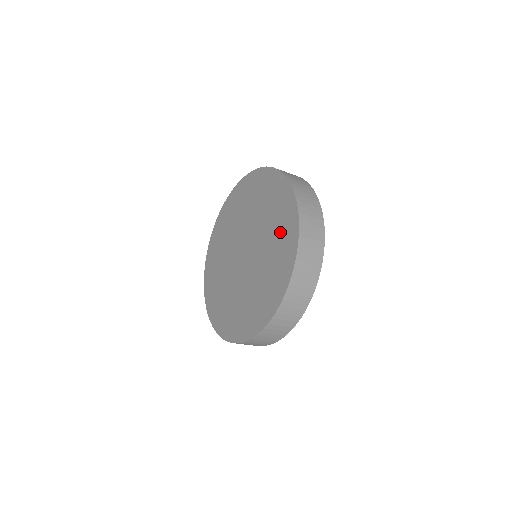
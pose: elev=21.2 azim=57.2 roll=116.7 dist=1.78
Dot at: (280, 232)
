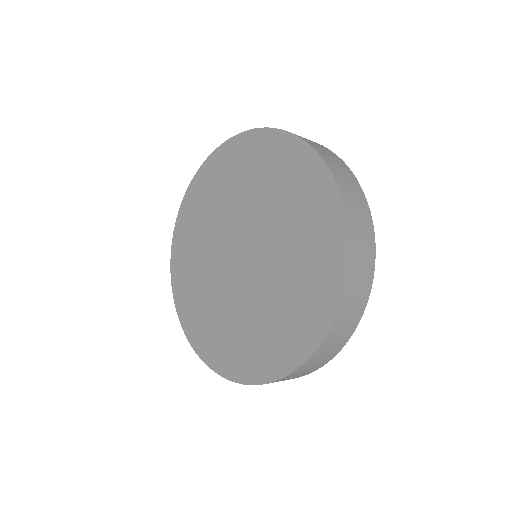
Dot at: (308, 223)
